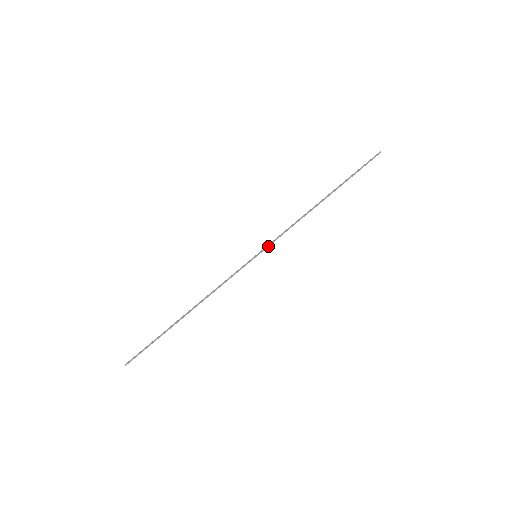
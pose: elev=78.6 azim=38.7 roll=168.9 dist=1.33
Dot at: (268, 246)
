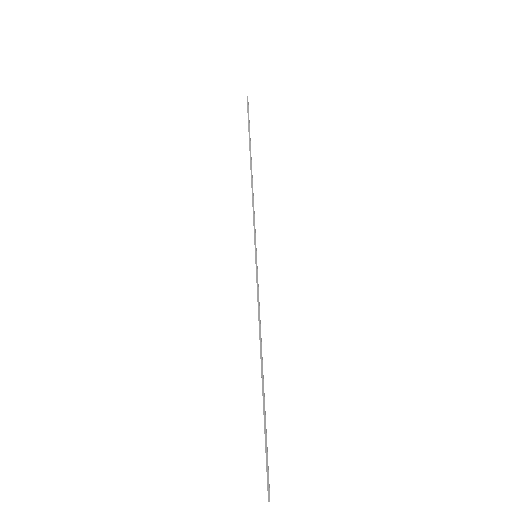
Dot at: (255, 238)
